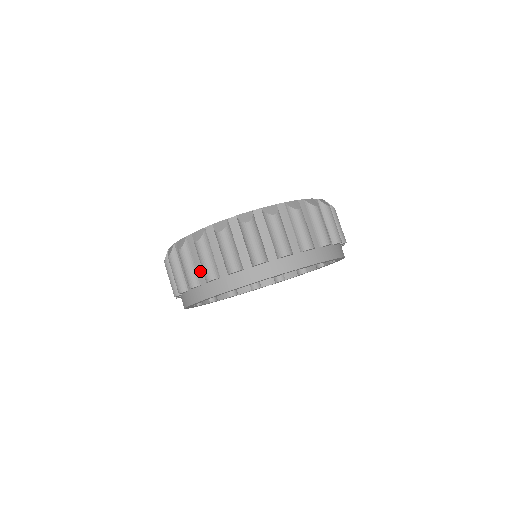
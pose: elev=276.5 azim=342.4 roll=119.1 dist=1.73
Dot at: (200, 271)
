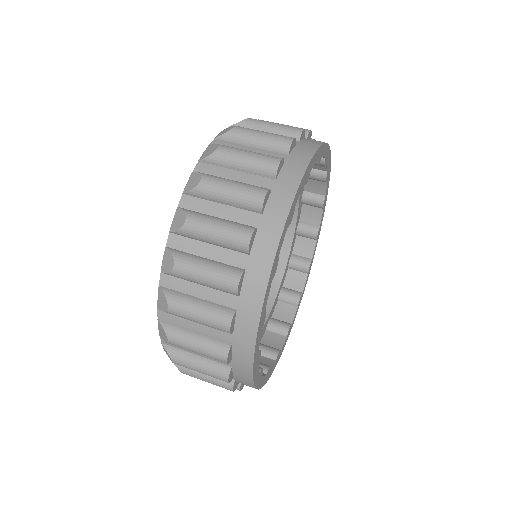
Dot at: (266, 154)
